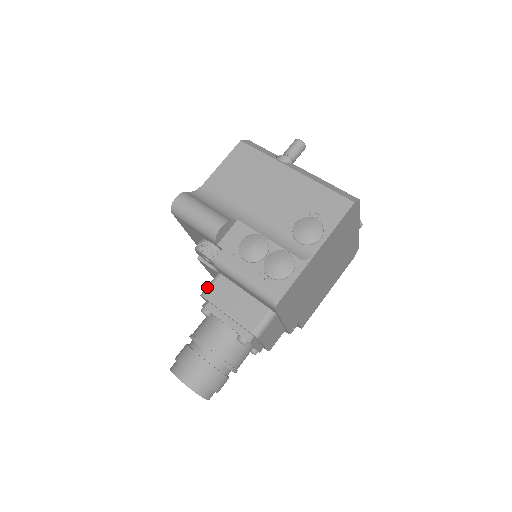
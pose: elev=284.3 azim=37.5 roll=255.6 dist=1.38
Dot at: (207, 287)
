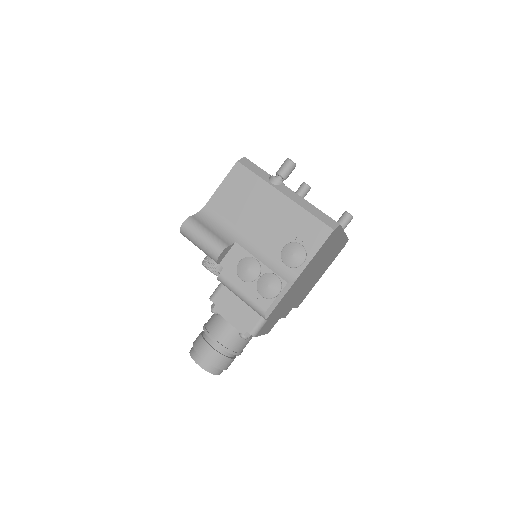
Dot at: (214, 292)
